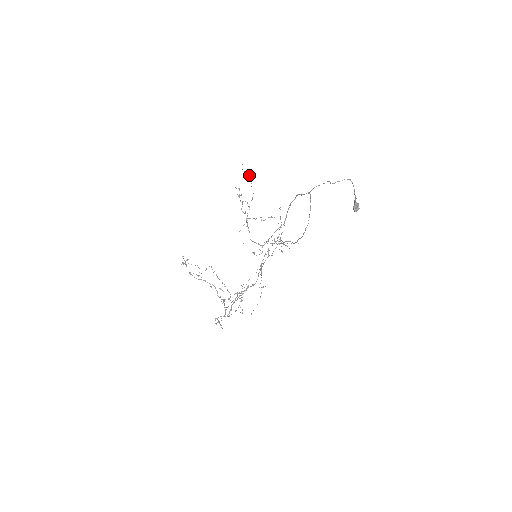
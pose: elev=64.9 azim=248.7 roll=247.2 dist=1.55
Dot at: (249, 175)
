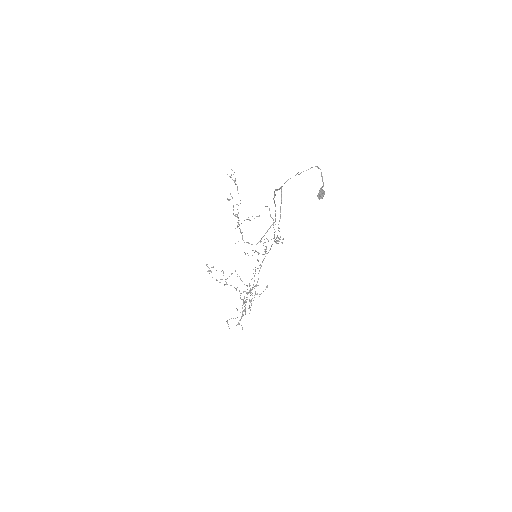
Dot at: (235, 178)
